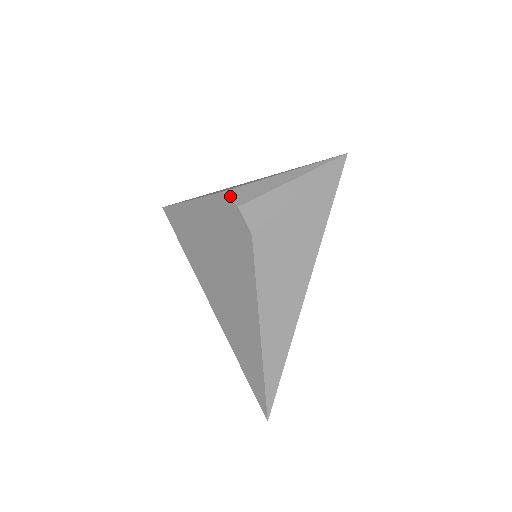
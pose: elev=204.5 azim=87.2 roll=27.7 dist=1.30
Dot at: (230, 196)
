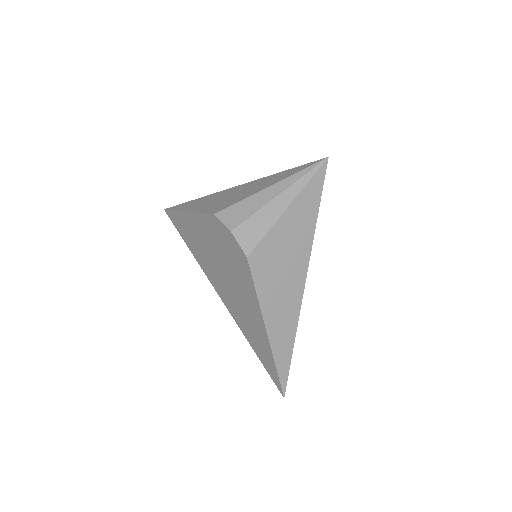
Dot at: (222, 219)
